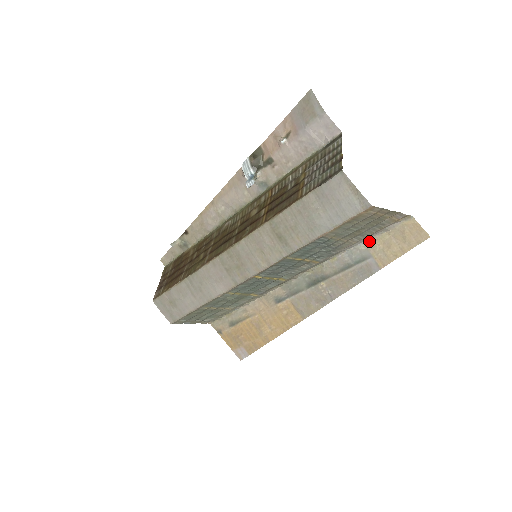
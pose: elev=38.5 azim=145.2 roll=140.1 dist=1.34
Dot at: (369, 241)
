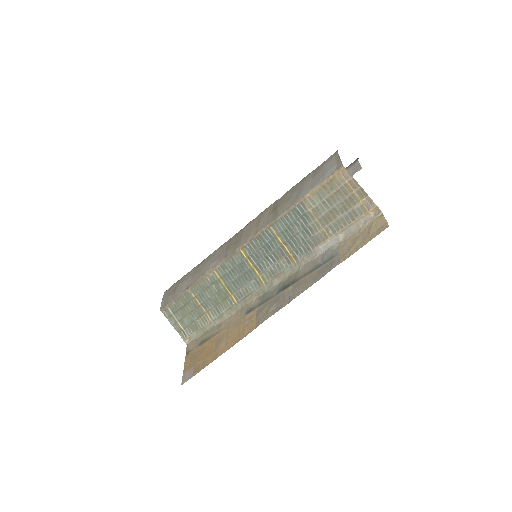
Dot at: (343, 241)
